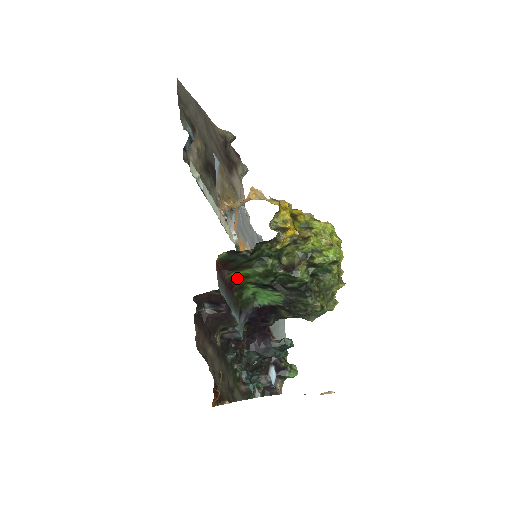
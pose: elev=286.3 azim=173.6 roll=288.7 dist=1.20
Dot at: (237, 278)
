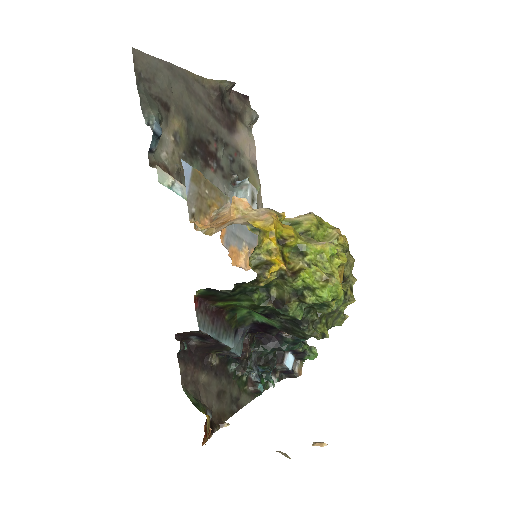
Dot at: (224, 305)
